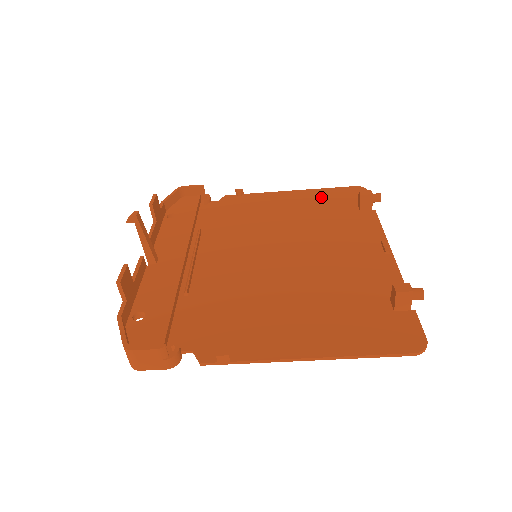
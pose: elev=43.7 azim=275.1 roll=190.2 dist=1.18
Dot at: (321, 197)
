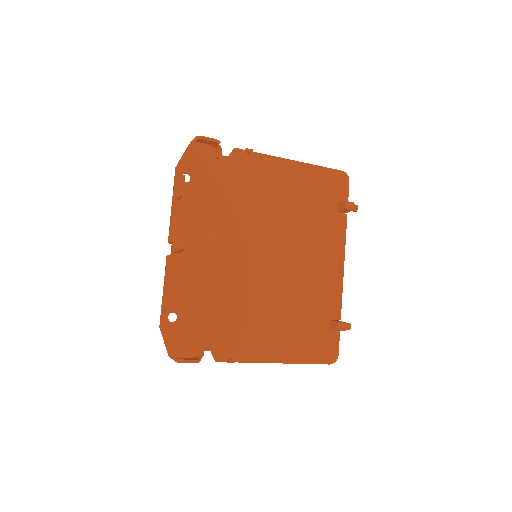
Dot at: (314, 181)
